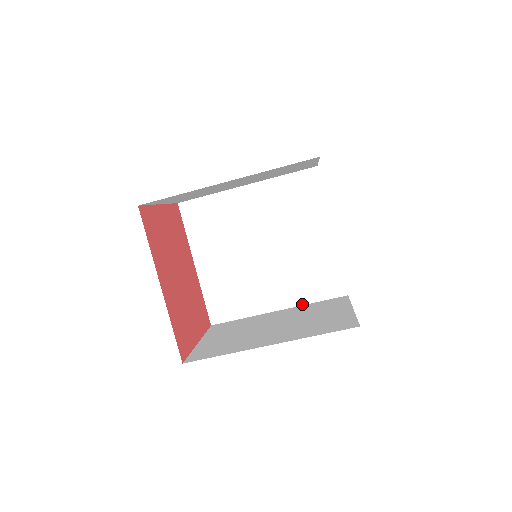
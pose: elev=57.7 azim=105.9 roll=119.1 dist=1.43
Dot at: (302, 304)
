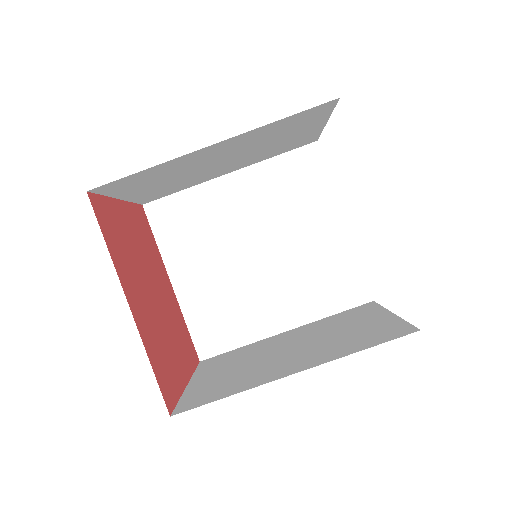
Dot at: (316, 319)
